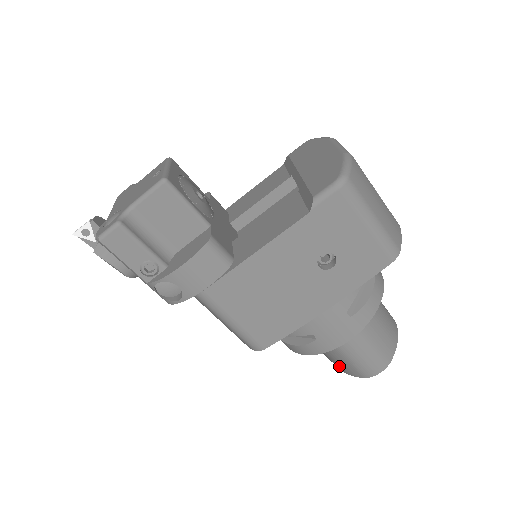
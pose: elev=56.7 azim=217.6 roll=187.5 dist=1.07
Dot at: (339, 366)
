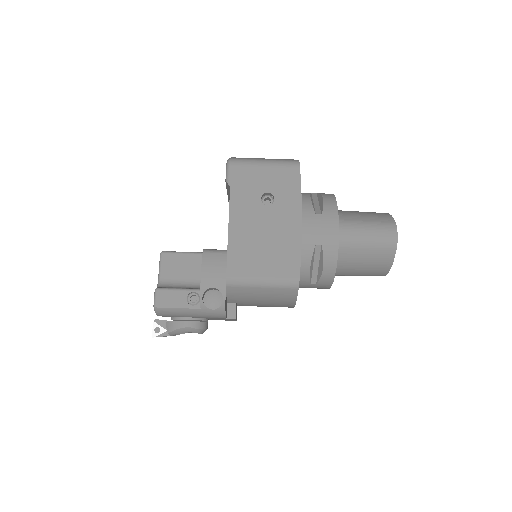
Dot at: (380, 264)
